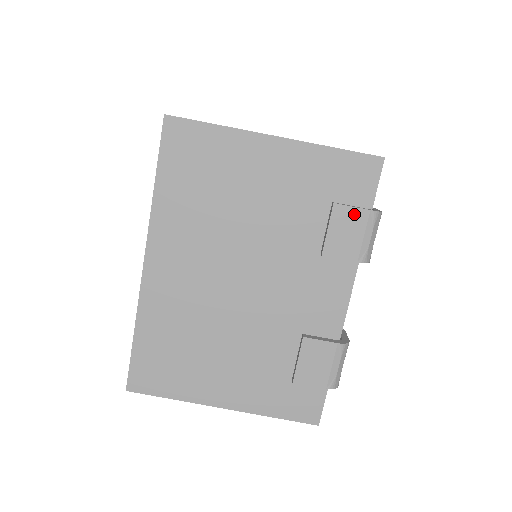
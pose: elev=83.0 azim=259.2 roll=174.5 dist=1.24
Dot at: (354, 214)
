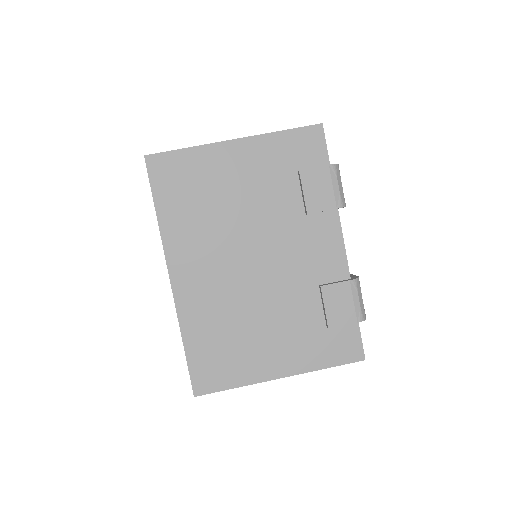
Dot at: (318, 173)
